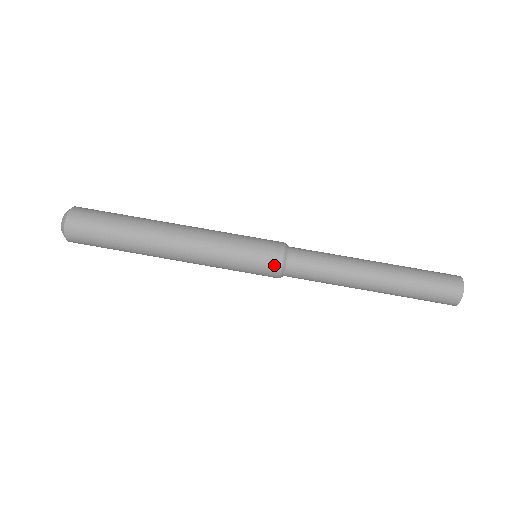
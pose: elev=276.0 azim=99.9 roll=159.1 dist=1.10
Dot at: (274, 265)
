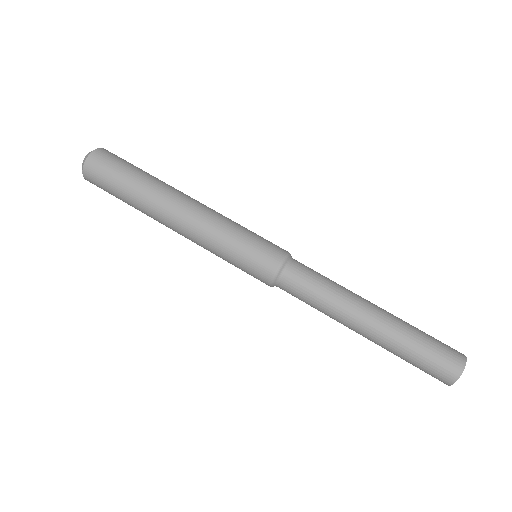
Dot at: (278, 254)
